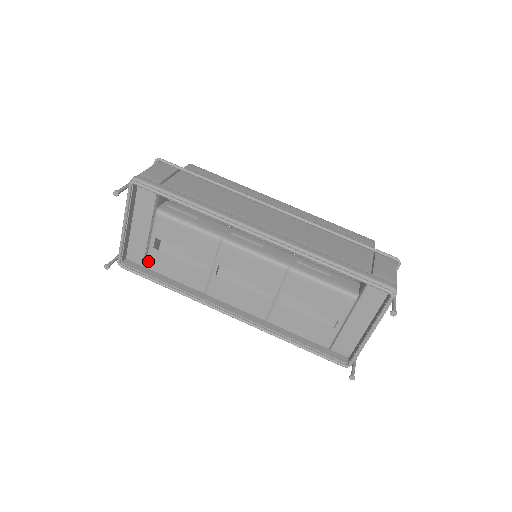
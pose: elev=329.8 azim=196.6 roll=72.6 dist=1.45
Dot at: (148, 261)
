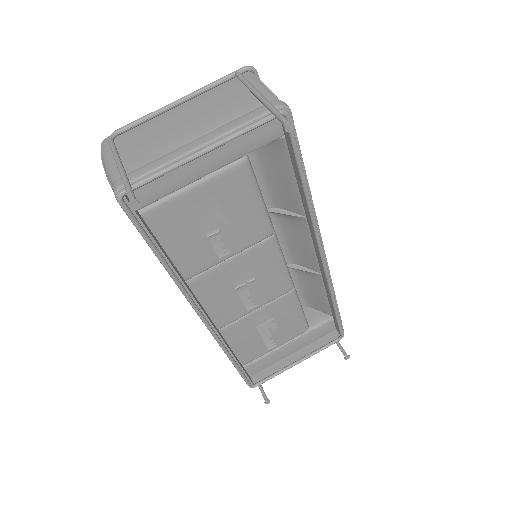
Dot at: (155, 209)
